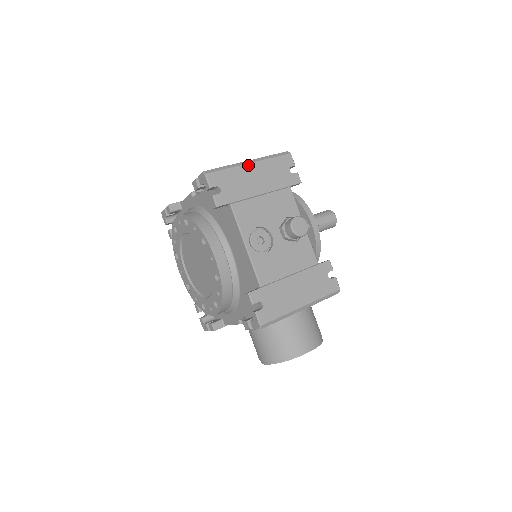
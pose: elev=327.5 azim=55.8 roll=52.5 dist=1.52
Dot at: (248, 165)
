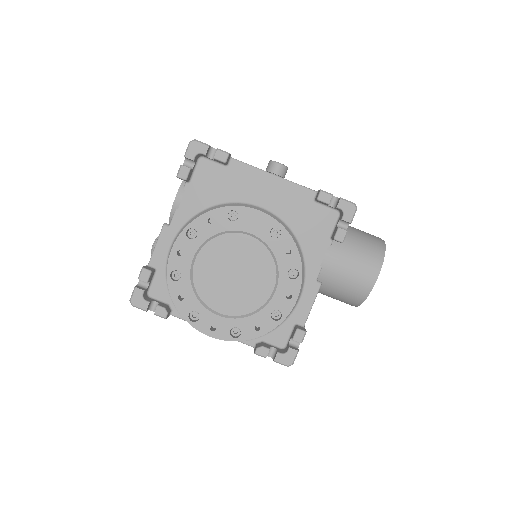
Dot at: occluded
